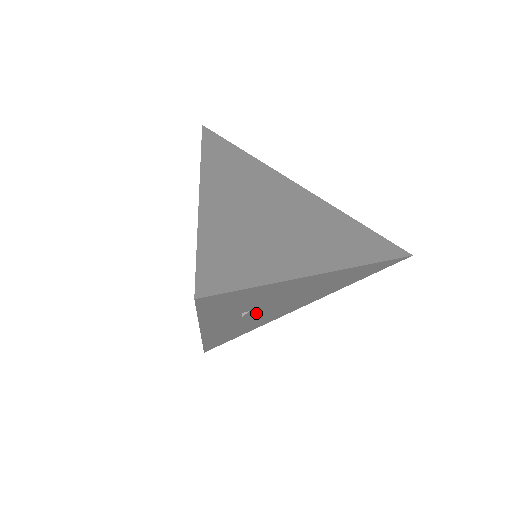
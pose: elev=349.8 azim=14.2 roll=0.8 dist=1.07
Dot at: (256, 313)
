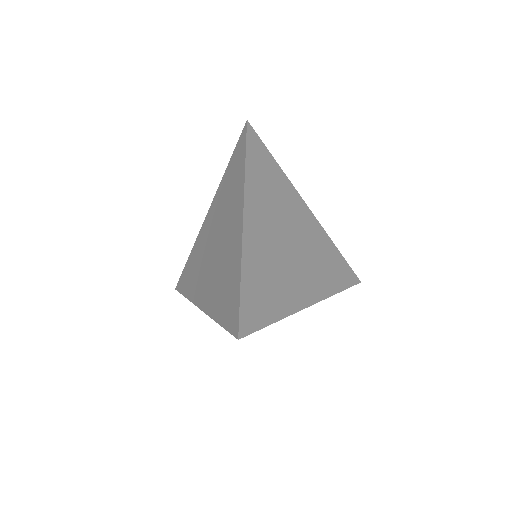
Dot at: occluded
